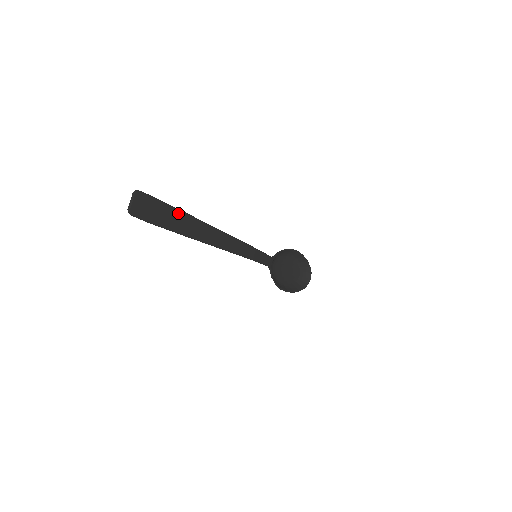
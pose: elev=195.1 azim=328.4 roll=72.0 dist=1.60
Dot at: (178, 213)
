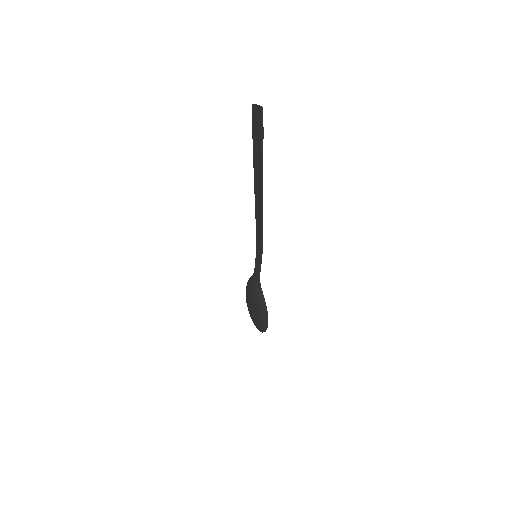
Dot at: (256, 150)
